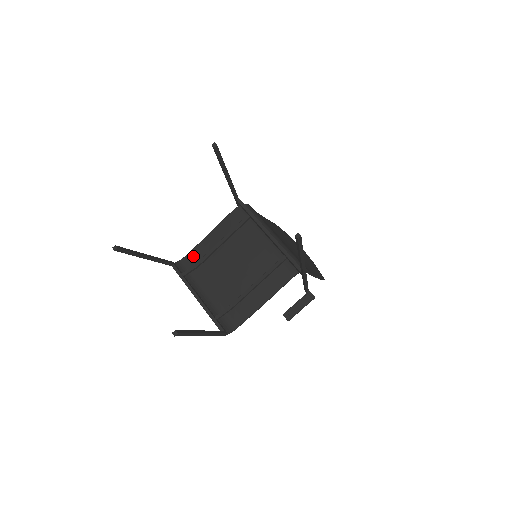
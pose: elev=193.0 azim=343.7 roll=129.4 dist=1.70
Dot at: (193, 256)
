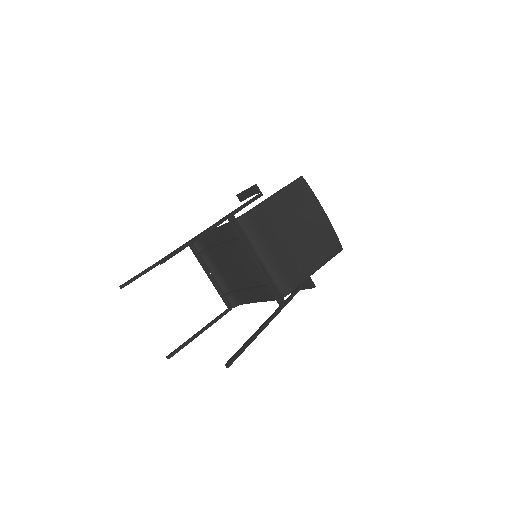
Dot at: (205, 240)
